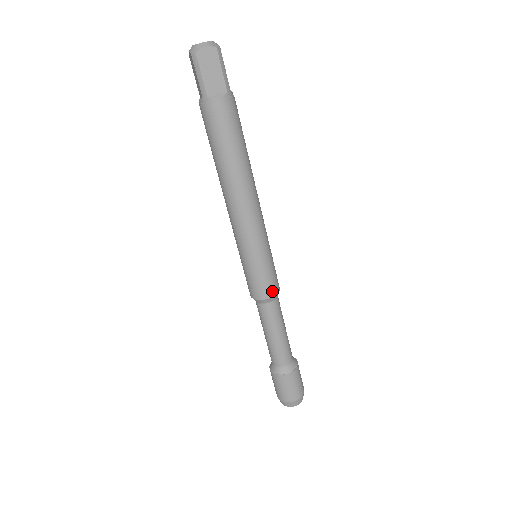
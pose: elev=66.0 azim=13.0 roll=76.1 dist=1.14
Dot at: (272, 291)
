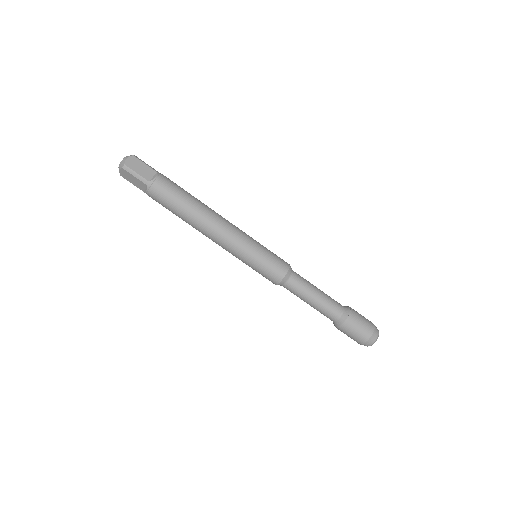
Dot at: (285, 265)
